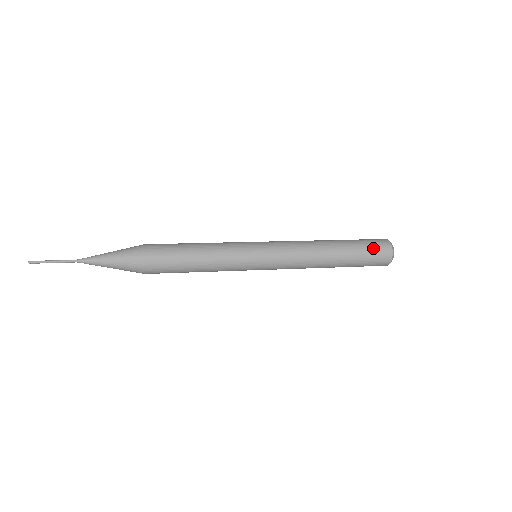
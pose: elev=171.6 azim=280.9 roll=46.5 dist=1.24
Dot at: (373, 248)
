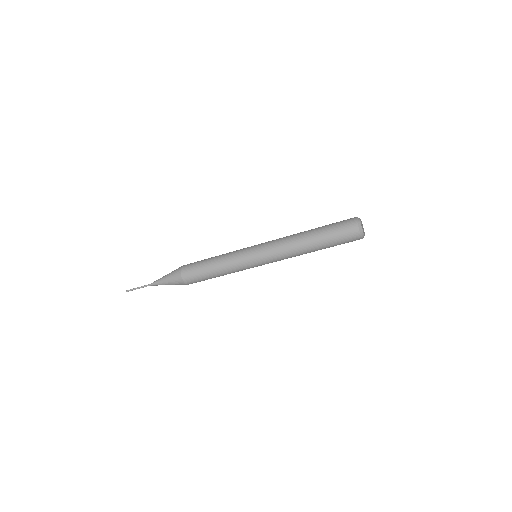
Dot at: occluded
